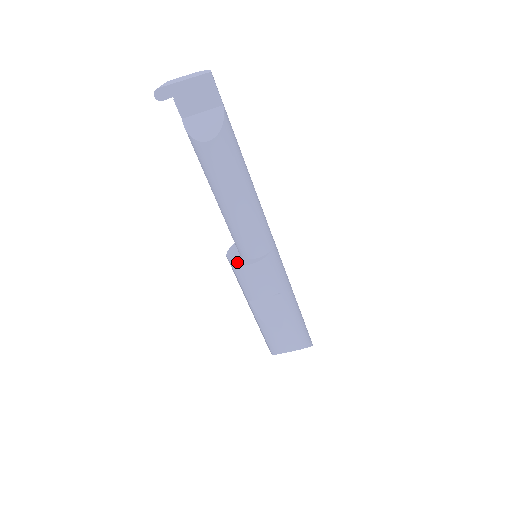
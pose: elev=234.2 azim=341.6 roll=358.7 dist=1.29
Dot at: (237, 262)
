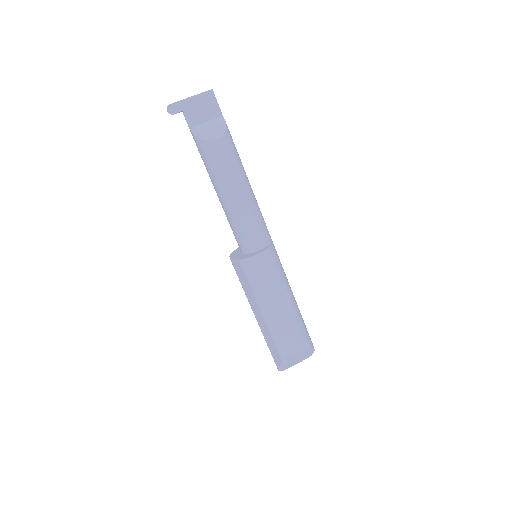
Dot at: (244, 257)
